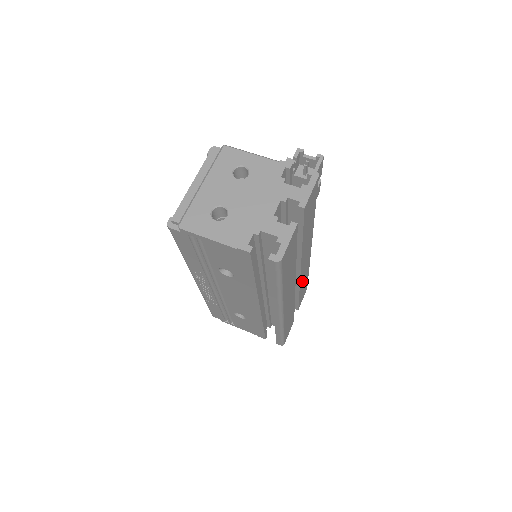
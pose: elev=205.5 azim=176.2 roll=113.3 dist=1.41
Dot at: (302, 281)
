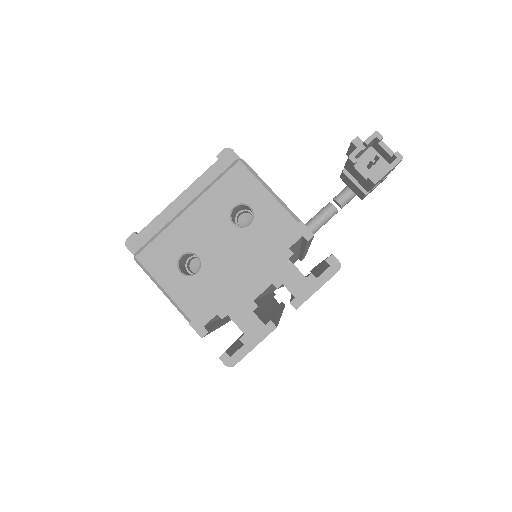
Dot at: occluded
